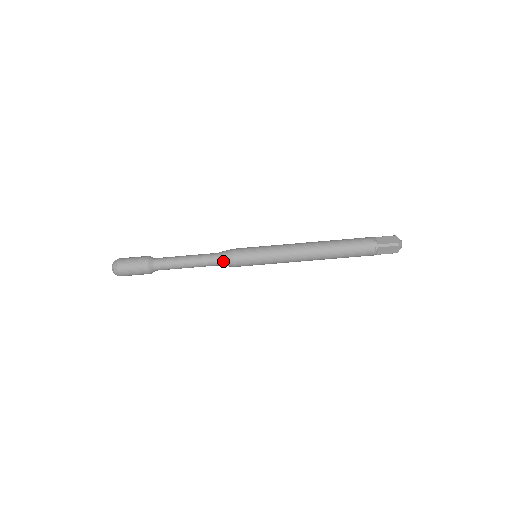
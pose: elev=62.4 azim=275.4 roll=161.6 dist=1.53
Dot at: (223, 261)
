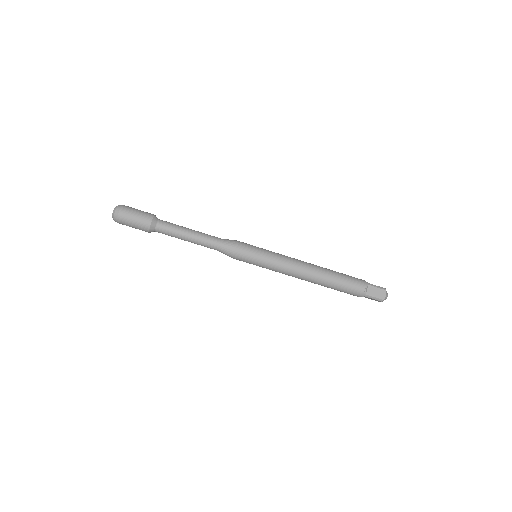
Dot at: (227, 242)
